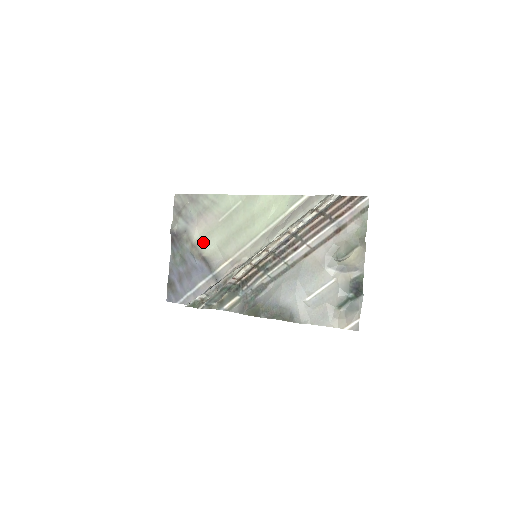
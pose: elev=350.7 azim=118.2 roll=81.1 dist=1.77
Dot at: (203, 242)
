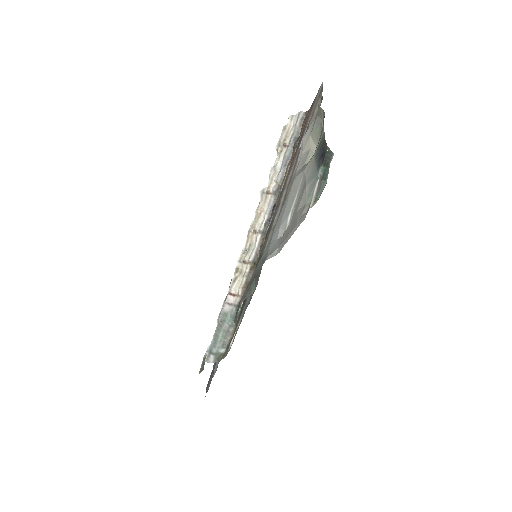
Dot at: occluded
